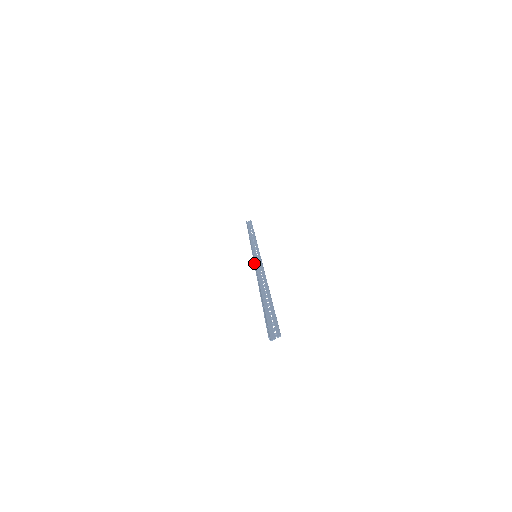
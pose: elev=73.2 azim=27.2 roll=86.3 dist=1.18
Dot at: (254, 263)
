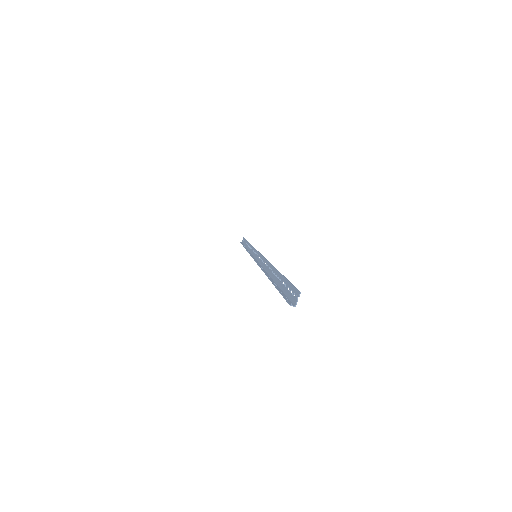
Dot at: occluded
